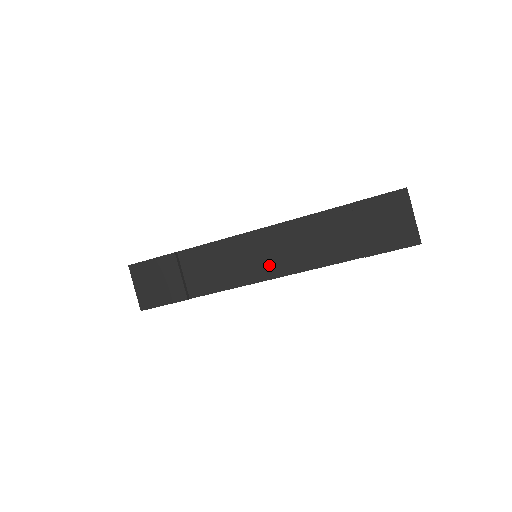
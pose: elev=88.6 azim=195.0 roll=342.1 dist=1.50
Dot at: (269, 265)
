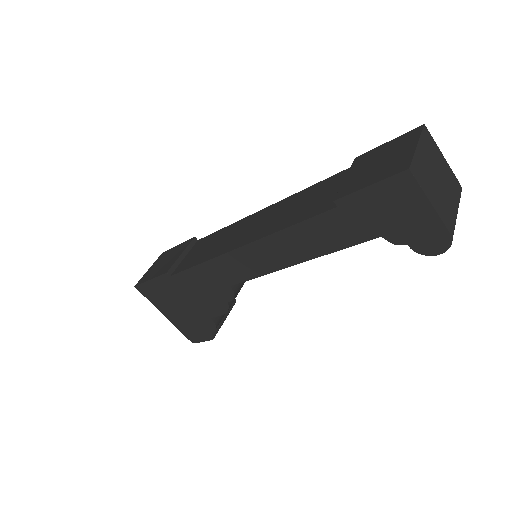
Dot at: (247, 236)
